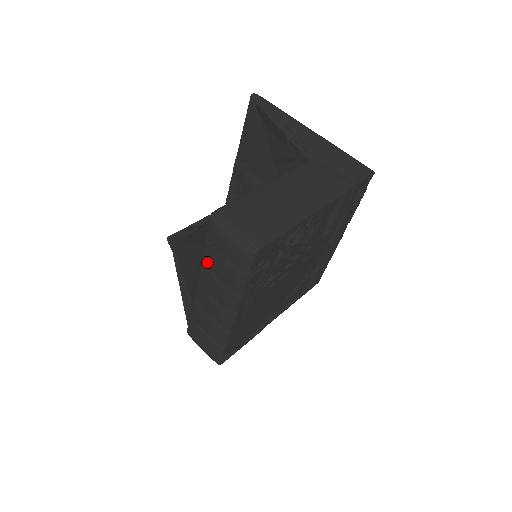
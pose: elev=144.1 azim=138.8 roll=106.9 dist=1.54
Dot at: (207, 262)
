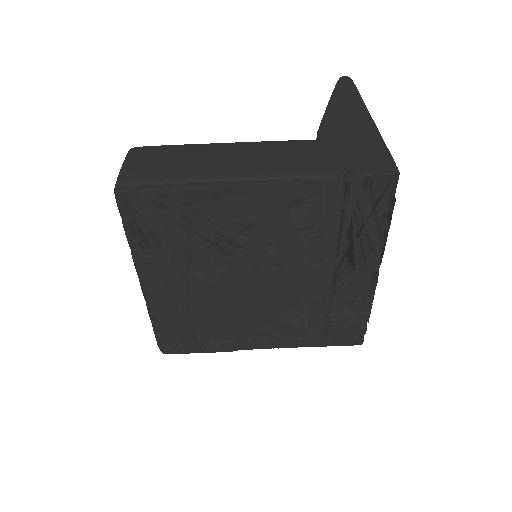
Dot at: occluded
